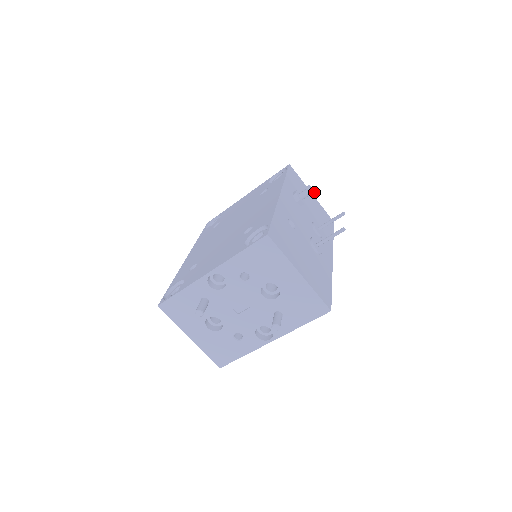
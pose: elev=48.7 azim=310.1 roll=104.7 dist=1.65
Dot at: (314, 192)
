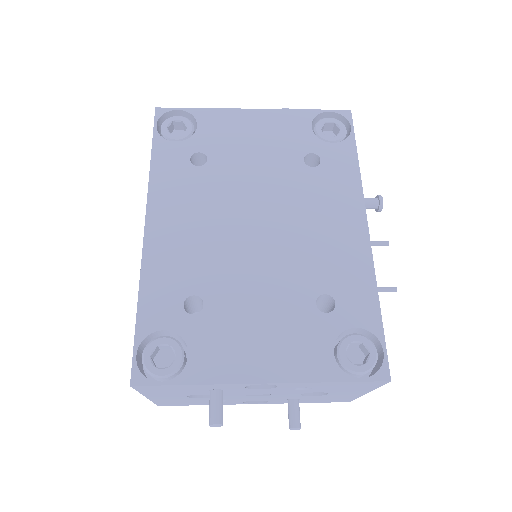
Dot at: occluded
